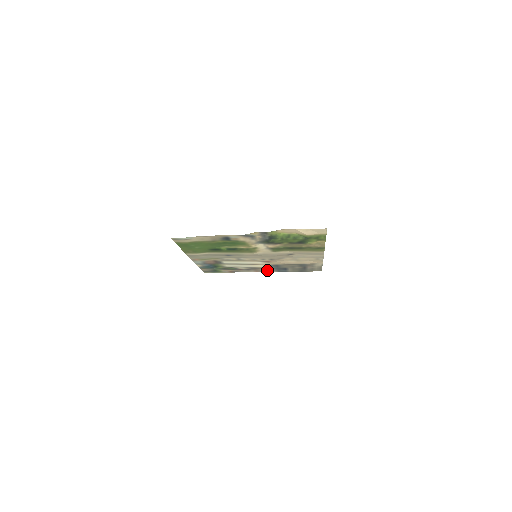
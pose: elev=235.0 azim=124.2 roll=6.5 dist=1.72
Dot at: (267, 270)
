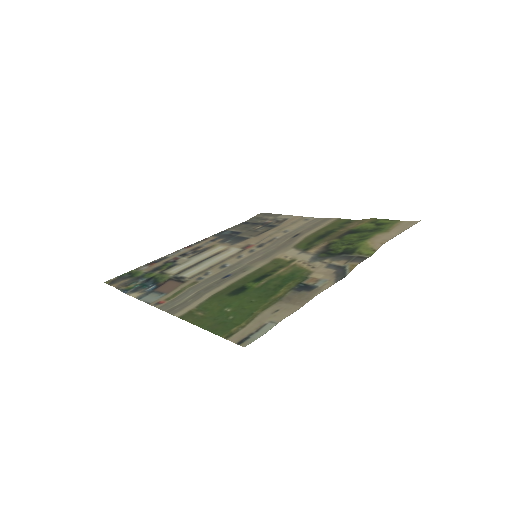
Dot at: (207, 242)
